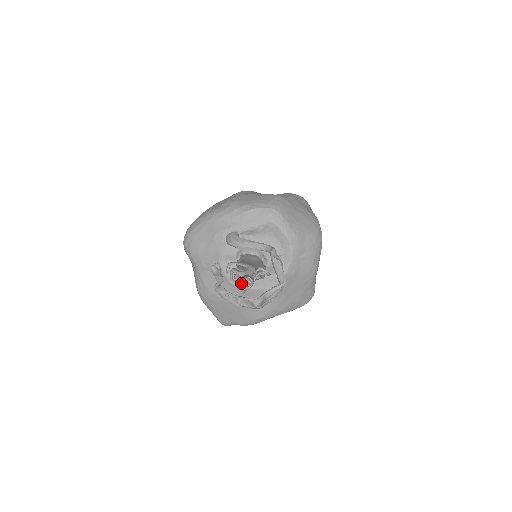
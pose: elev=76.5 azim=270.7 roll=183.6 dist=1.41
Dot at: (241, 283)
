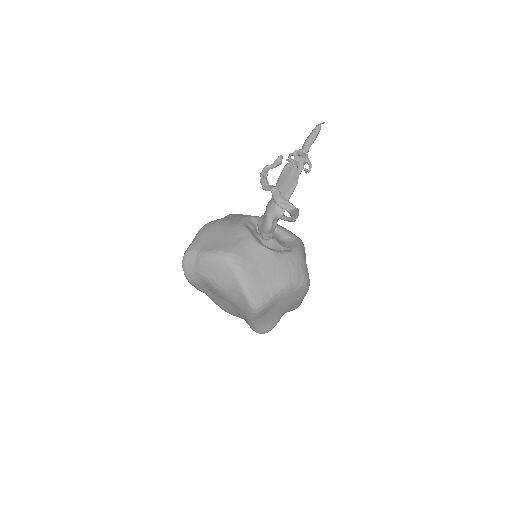
Dot at: (247, 227)
